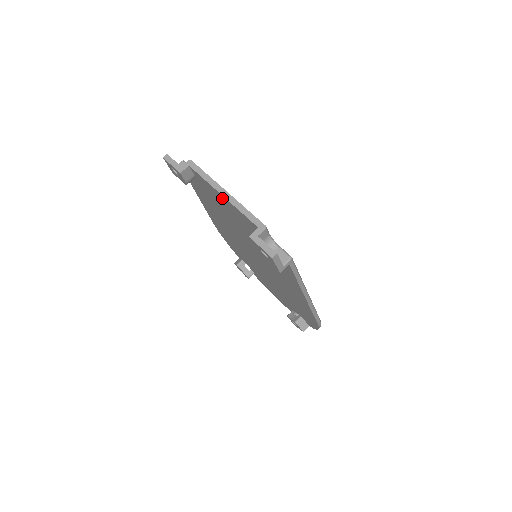
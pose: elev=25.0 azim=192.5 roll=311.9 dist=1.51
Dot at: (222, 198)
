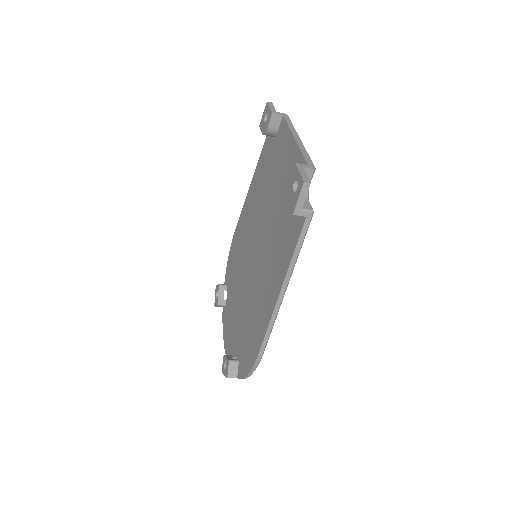
Dot at: (290, 145)
